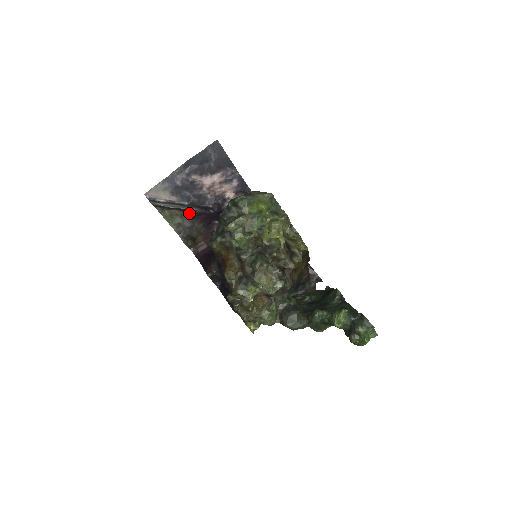
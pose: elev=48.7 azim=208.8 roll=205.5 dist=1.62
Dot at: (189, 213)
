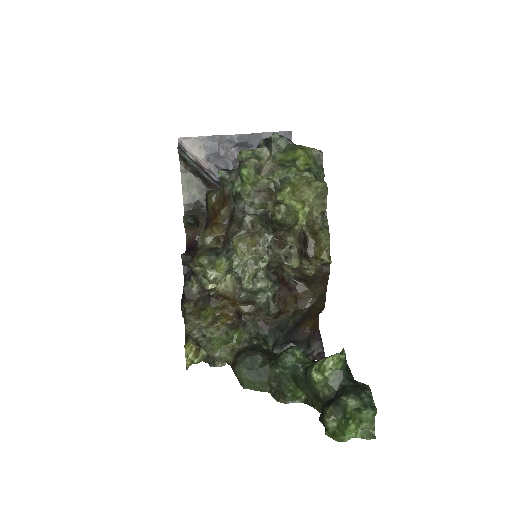
Dot at: occluded
